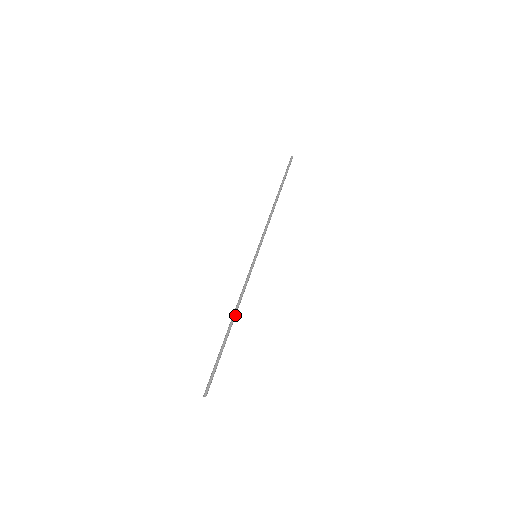
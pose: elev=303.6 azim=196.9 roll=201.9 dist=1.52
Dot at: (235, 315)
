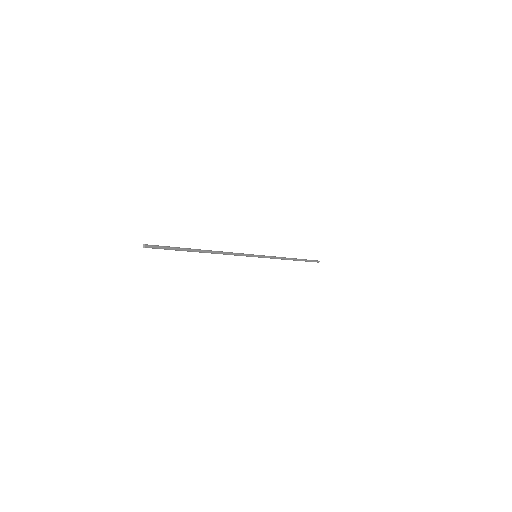
Dot at: (213, 251)
